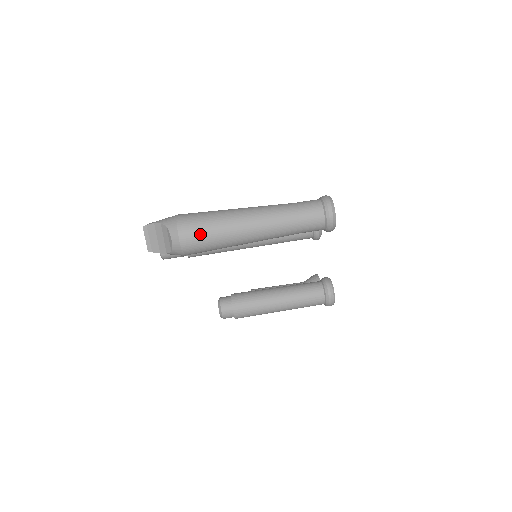
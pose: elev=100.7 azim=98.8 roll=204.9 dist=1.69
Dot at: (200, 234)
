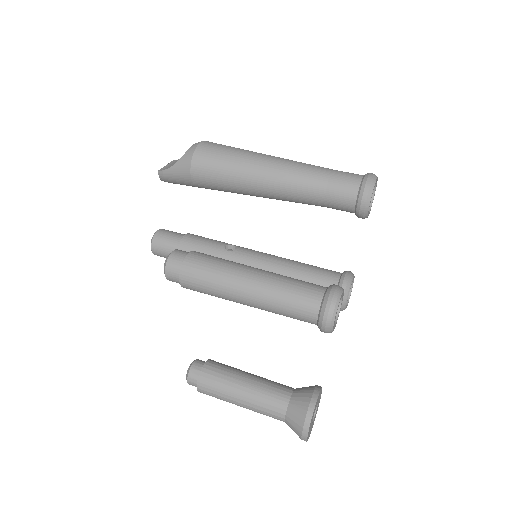
Dot at: (223, 146)
